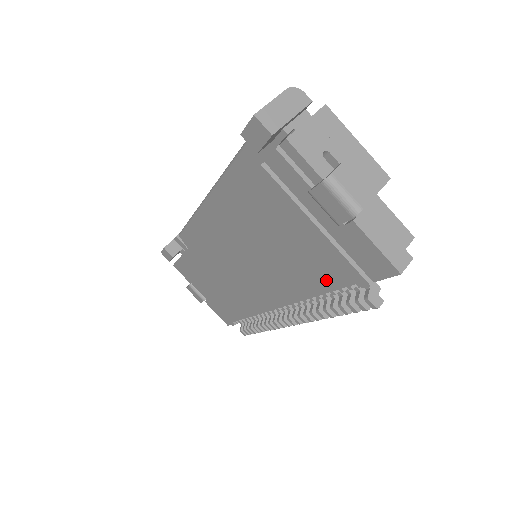
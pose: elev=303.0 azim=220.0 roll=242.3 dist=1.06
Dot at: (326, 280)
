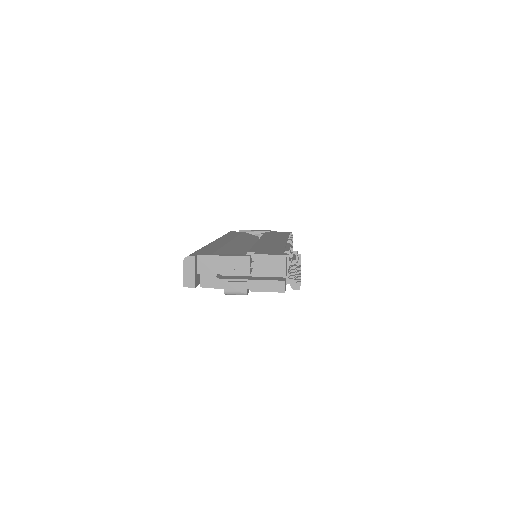
Dot at: occluded
